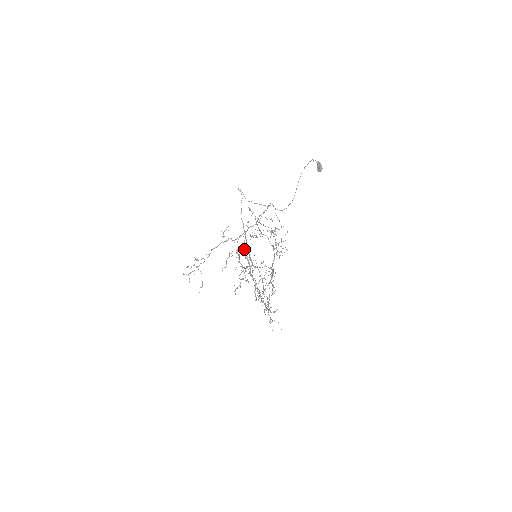
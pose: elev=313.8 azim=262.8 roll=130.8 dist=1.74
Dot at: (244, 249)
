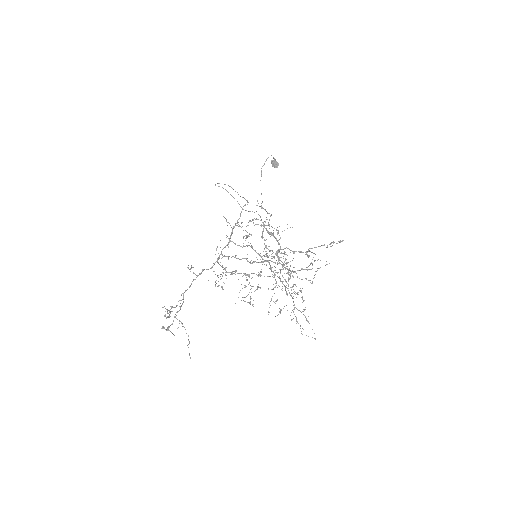
Dot at: occluded
